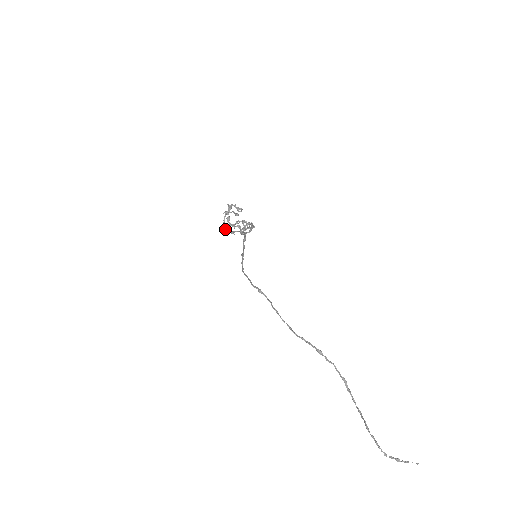
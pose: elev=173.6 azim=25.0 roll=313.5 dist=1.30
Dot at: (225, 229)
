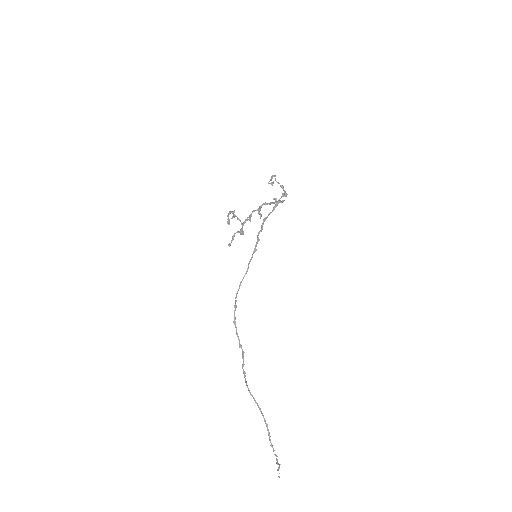
Dot at: occluded
